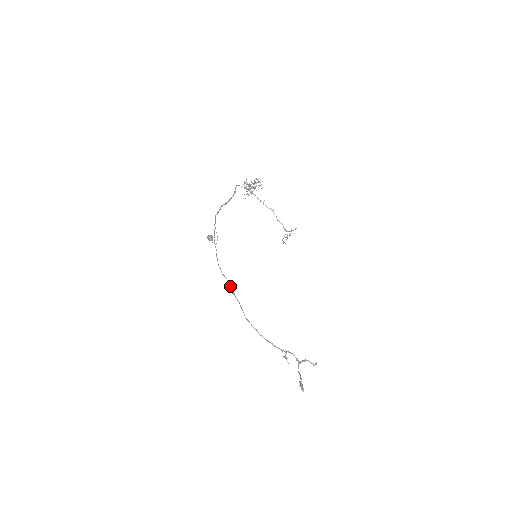
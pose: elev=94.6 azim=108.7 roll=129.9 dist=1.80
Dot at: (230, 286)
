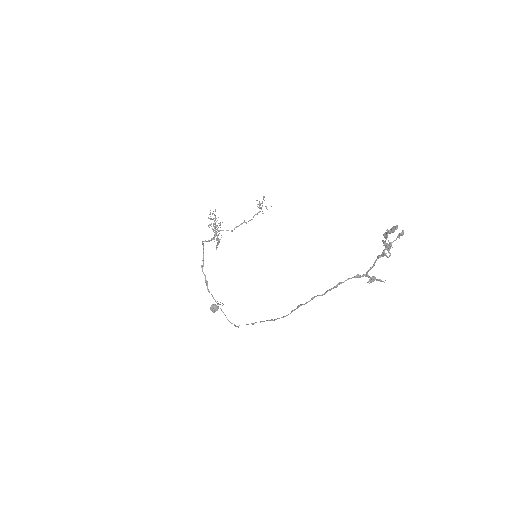
Dot at: (264, 321)
